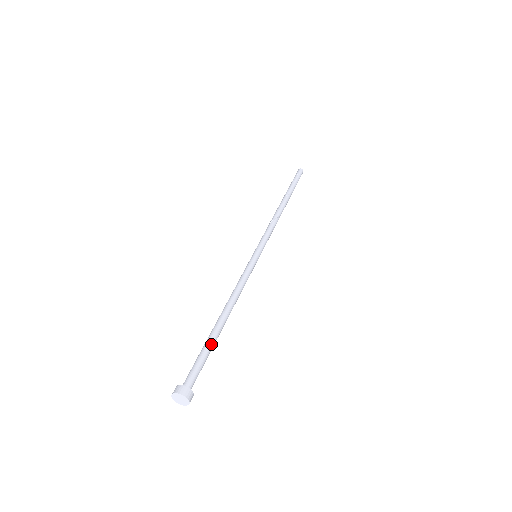
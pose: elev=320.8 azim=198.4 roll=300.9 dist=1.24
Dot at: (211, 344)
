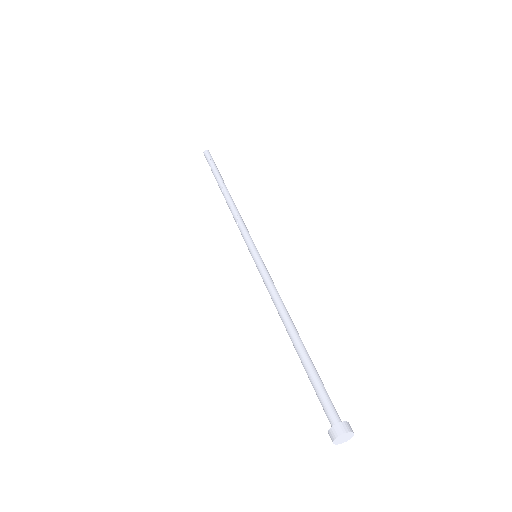
Dot at: occluded
